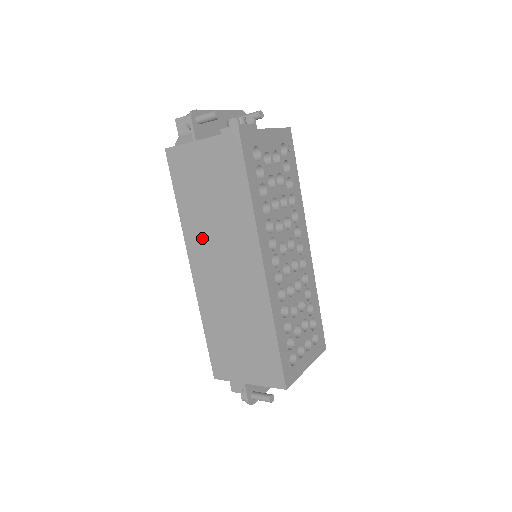
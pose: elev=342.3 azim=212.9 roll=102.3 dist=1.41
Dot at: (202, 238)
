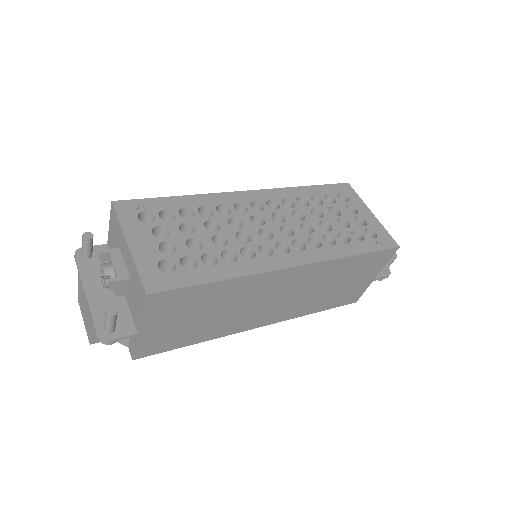
Dot at: (238, 320)
